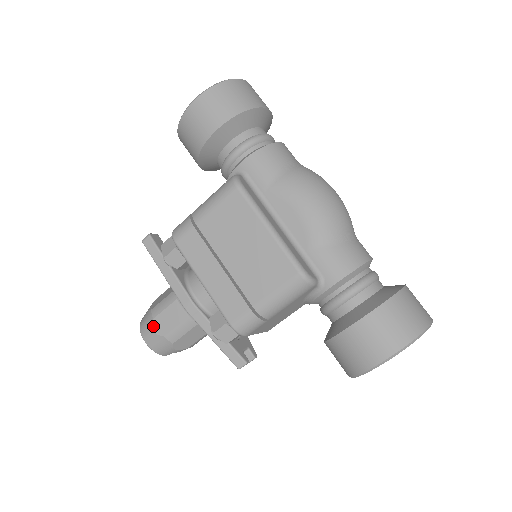
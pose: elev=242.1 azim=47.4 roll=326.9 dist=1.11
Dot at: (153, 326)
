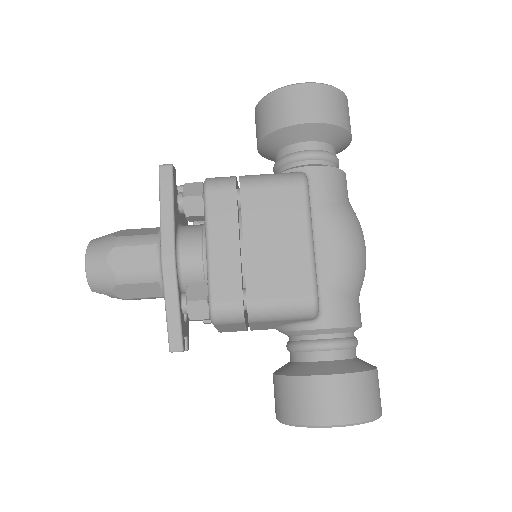
Dot at: (109, 254)
